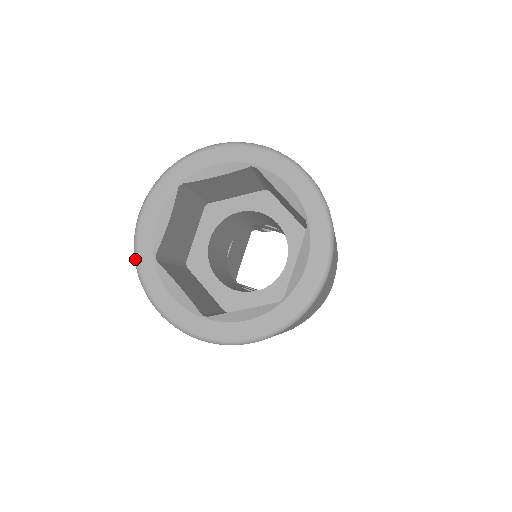
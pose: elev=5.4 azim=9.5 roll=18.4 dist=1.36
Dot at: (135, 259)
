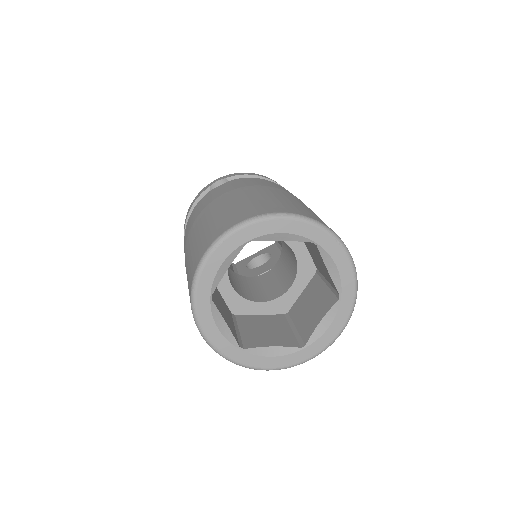
Dot at: occluded
